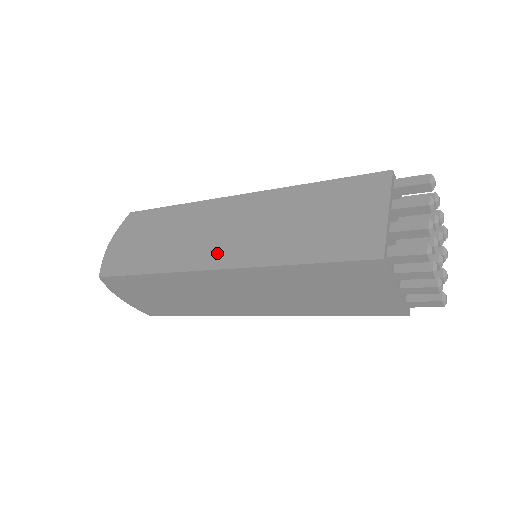
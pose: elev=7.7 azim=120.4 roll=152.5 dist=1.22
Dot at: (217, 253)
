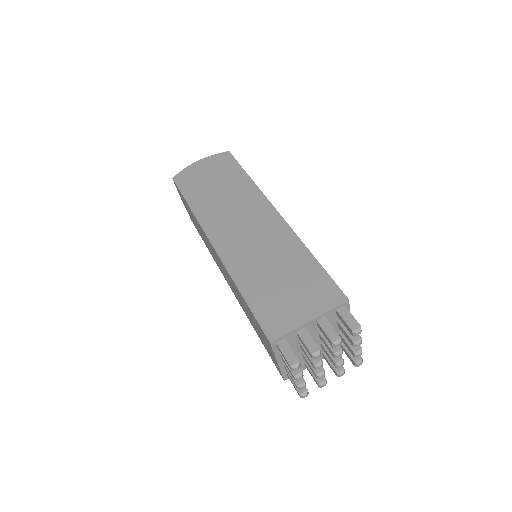
Dot at: (225, 237)
